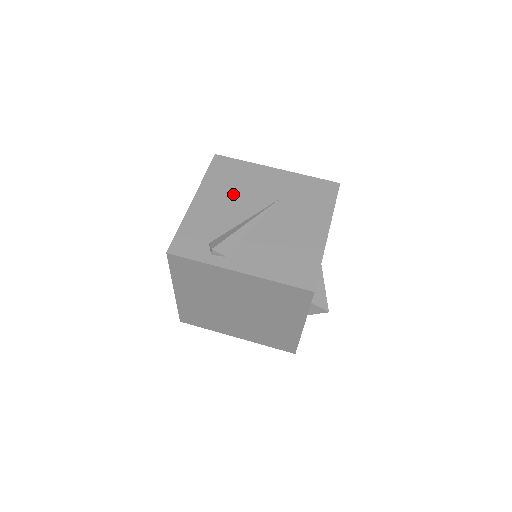
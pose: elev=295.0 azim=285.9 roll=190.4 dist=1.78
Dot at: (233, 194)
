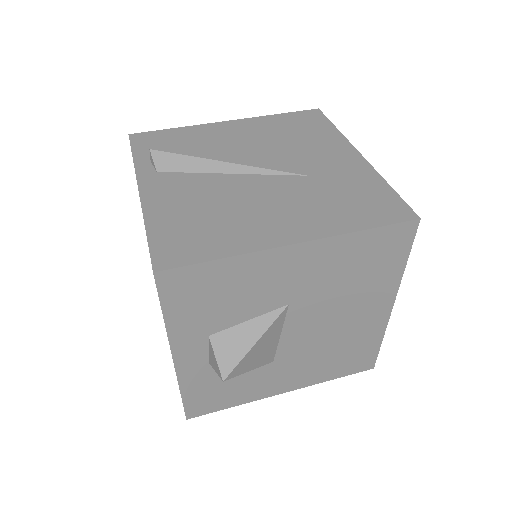
Dot at: (269, 140)
